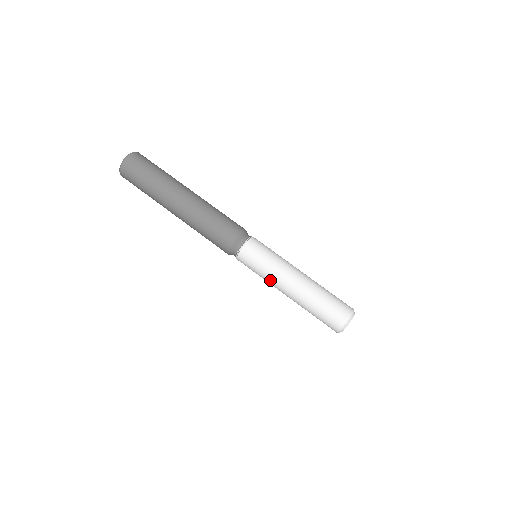
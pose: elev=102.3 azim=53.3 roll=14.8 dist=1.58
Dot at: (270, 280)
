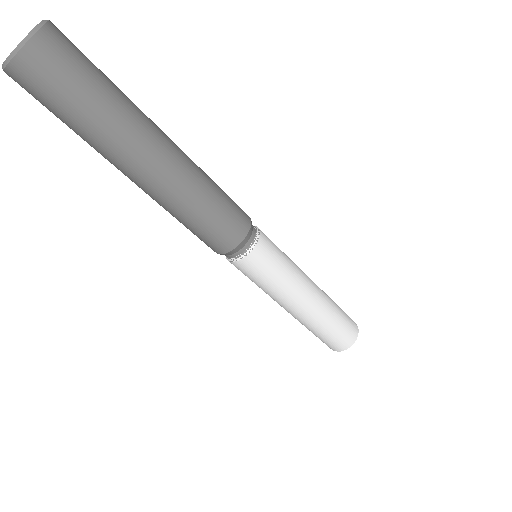
Dot at: occluded
